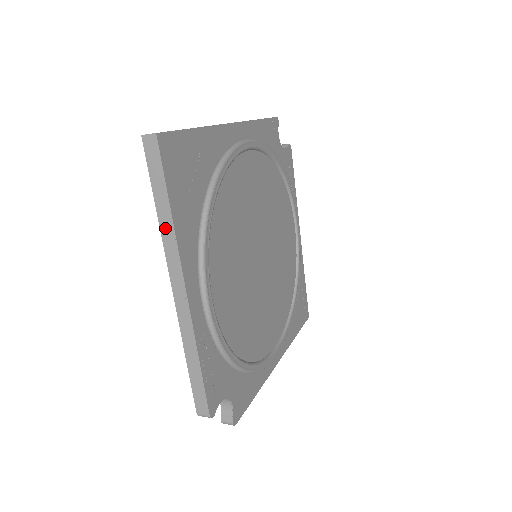
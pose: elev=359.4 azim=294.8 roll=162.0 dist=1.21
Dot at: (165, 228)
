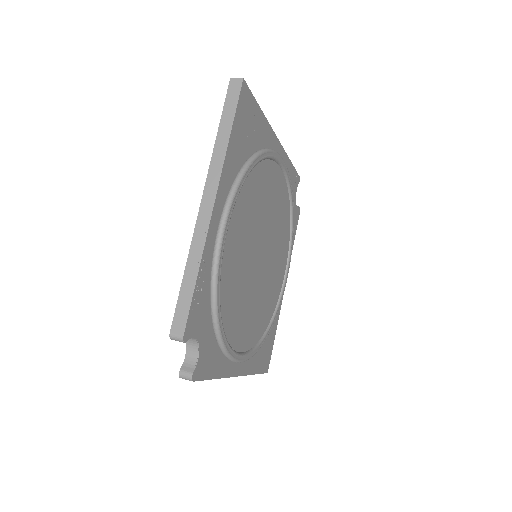
Dot at: (219, 148)
